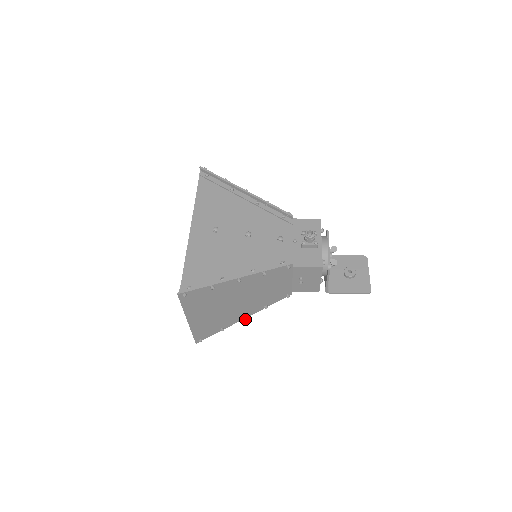
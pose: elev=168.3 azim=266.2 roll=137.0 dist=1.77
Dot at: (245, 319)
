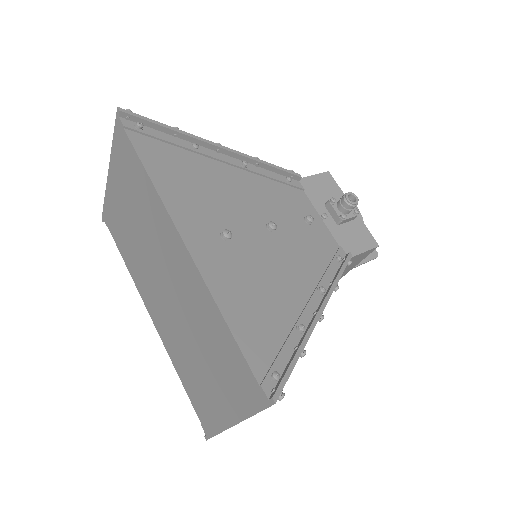
Dot at: occluded
